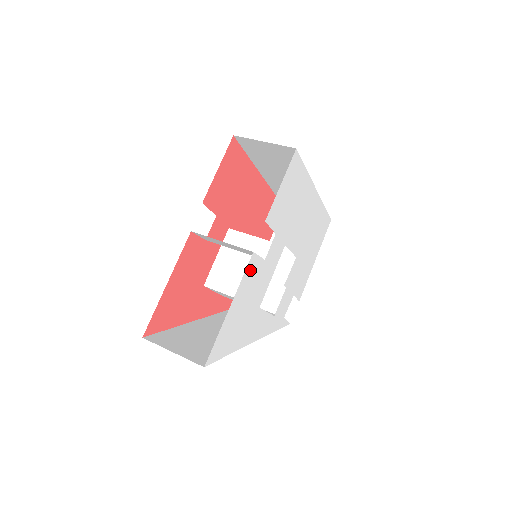
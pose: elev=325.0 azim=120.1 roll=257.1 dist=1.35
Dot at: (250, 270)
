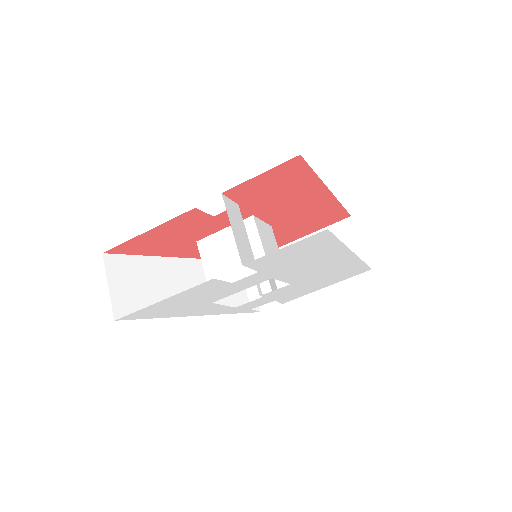
Dot at: (204, 286)
